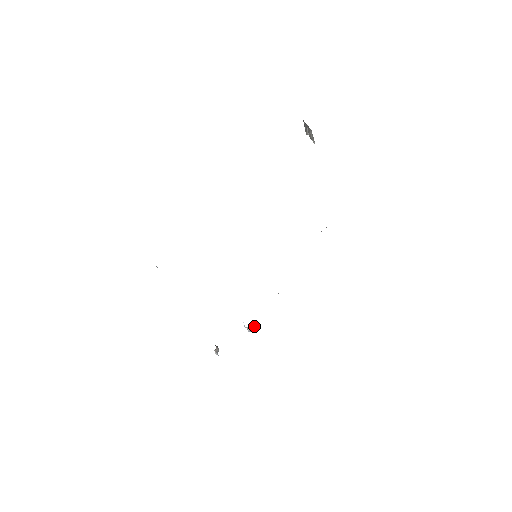
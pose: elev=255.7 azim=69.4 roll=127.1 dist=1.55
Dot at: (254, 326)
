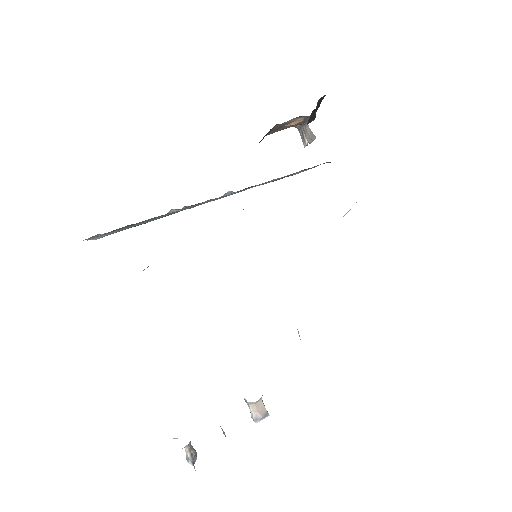
Dot at: (264, 408)
